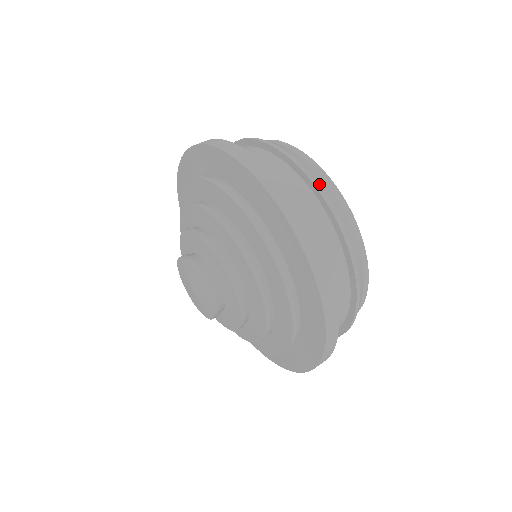
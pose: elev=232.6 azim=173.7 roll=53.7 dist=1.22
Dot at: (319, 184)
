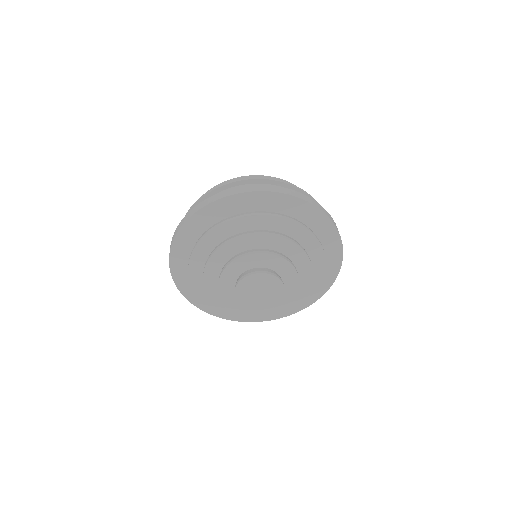
Dot at: (245, 178)
